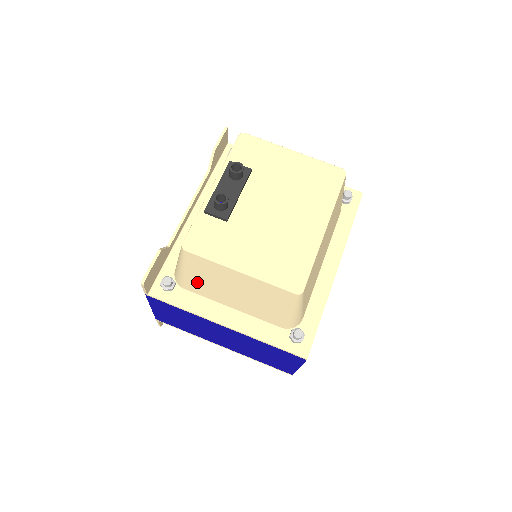
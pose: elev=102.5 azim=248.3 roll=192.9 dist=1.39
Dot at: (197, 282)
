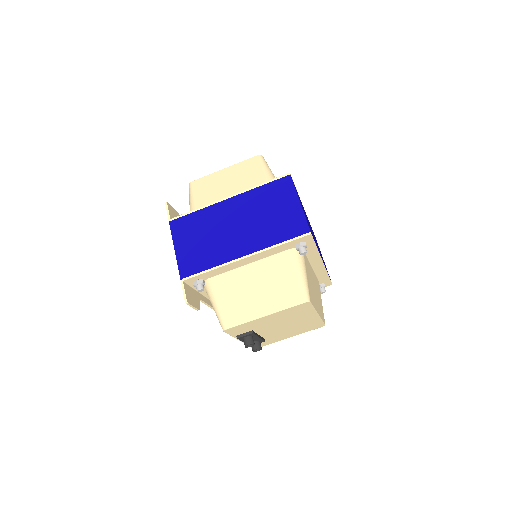
Dot at: occluded
